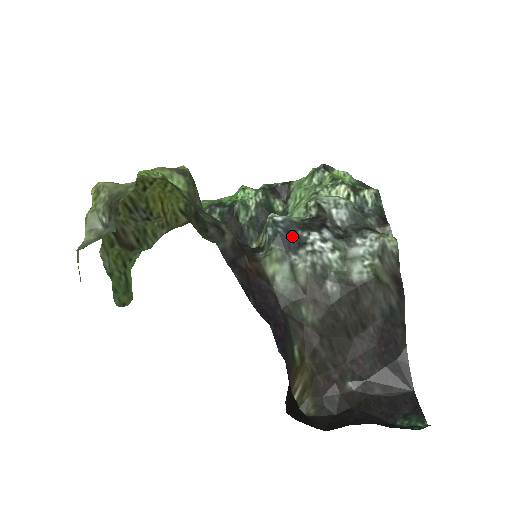
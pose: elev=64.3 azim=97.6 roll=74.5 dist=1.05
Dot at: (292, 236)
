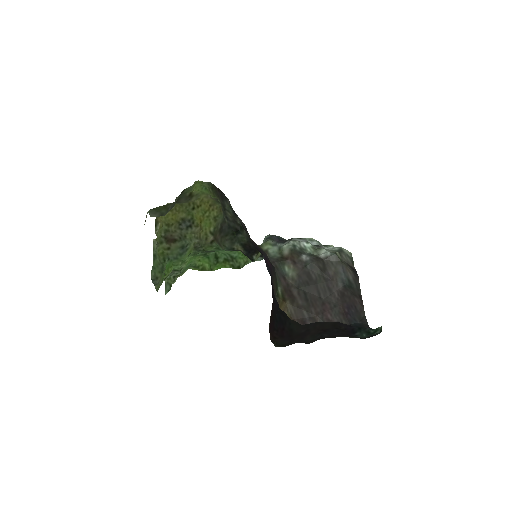
Dot at: (281, 240)
